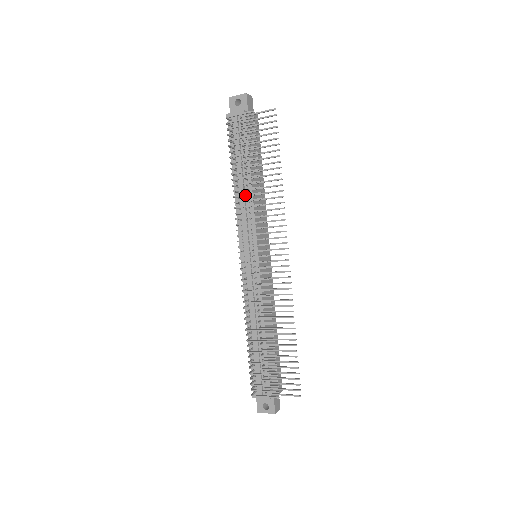
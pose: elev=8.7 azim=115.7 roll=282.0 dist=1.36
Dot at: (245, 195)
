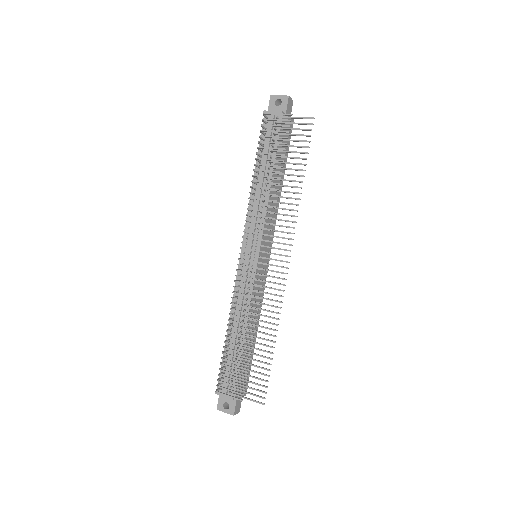
Dot at: (262, 194)
